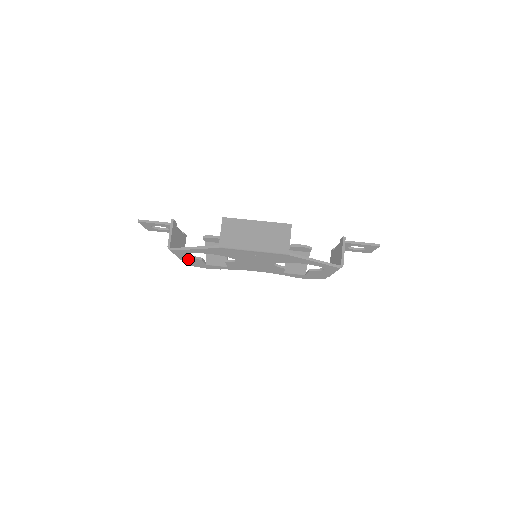
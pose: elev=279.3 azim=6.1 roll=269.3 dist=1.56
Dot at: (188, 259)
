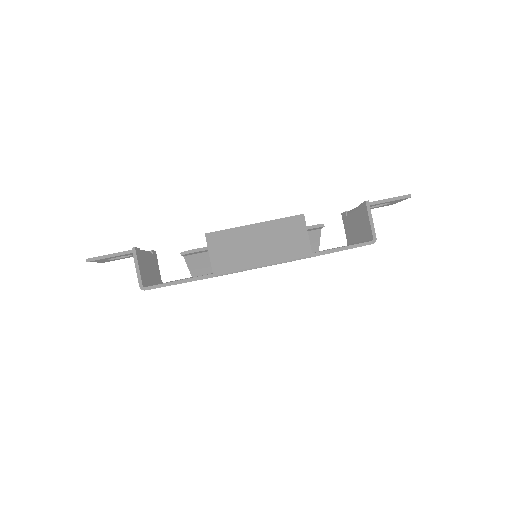
Dot at: occluded
